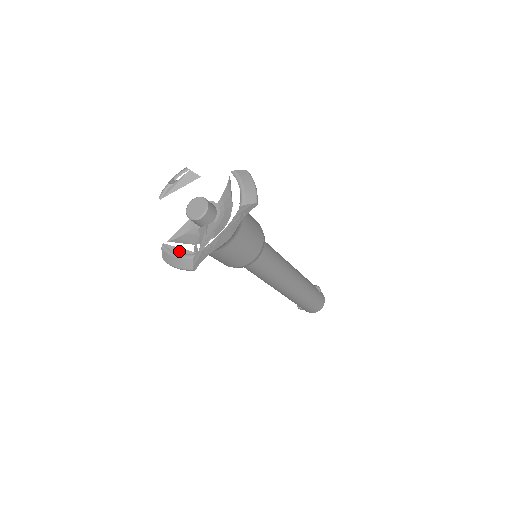
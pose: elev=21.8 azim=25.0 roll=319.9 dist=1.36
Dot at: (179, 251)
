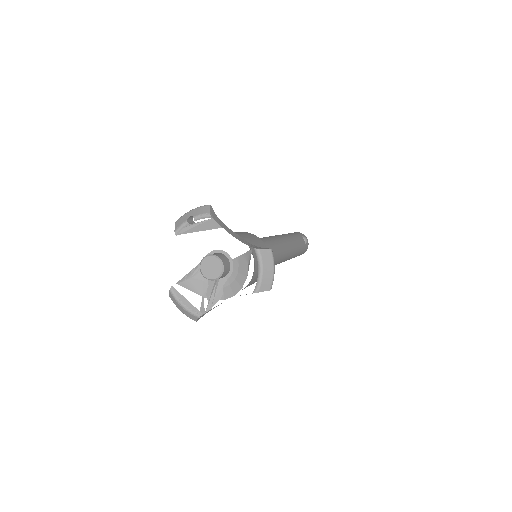
Dot at: (186, 303)
